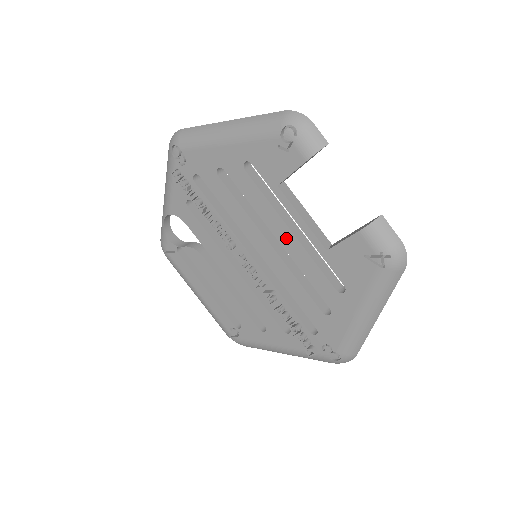
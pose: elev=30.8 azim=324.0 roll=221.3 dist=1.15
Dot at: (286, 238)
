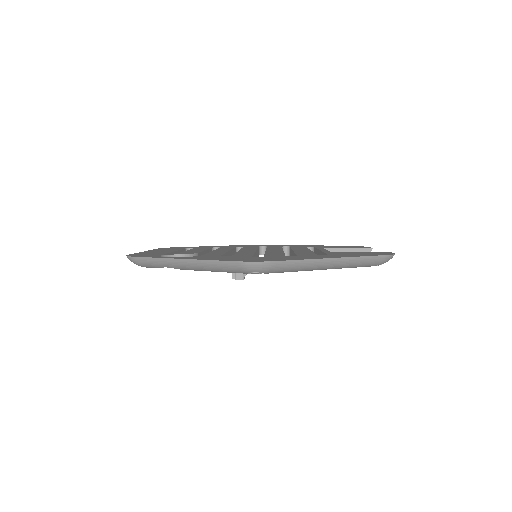
Dot at: occluded
